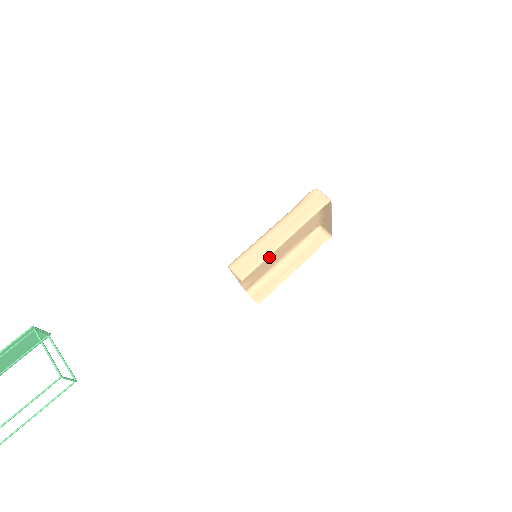
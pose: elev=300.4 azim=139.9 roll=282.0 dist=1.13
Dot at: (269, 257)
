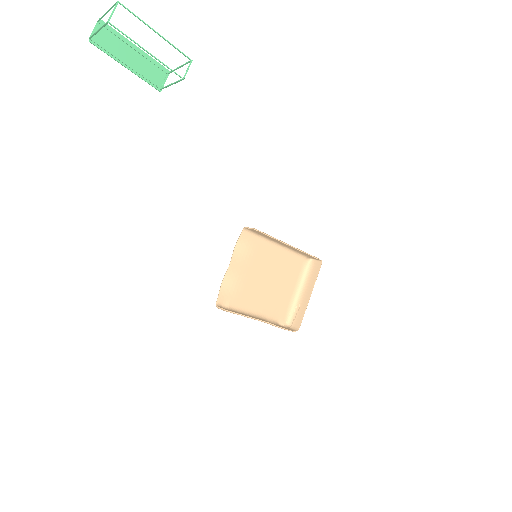
Dot at: (253, 286)
